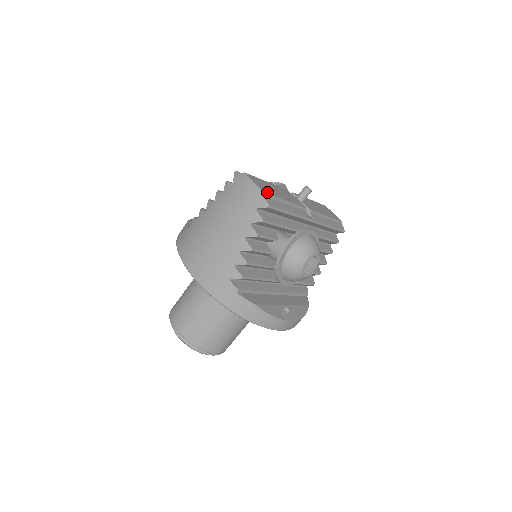
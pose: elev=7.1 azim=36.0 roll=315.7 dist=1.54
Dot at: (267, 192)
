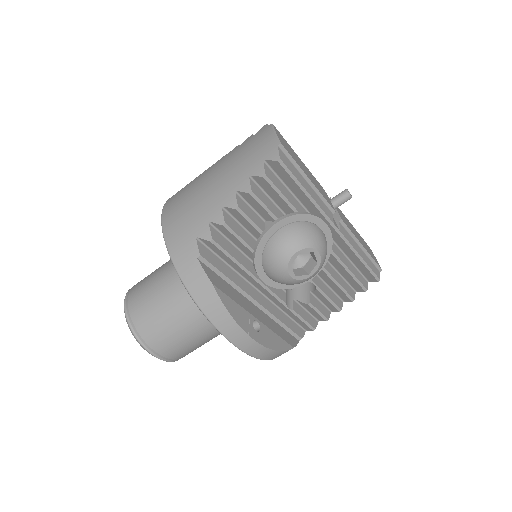
Dot at: (287, 150)
